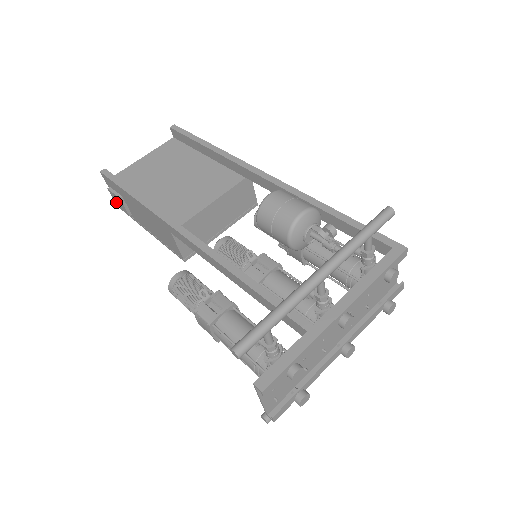
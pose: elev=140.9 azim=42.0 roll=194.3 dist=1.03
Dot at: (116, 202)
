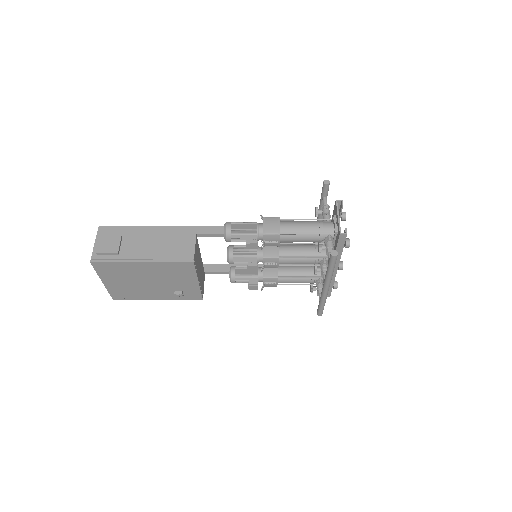
Dot at: (101, 247)
